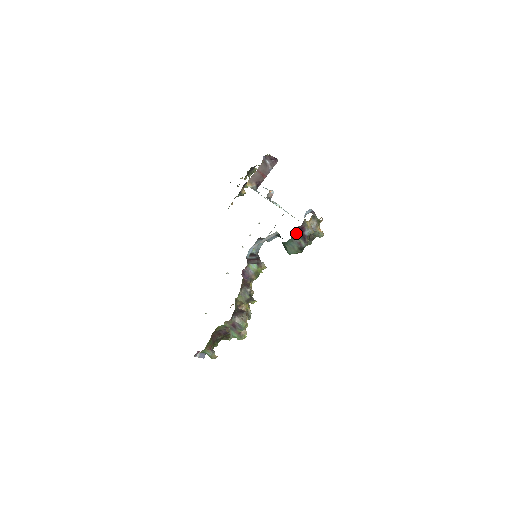
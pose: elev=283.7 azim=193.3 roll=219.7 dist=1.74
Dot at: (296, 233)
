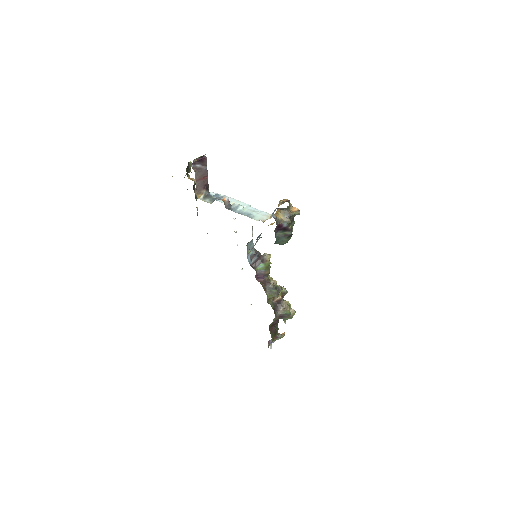
Dot at: (277, 232)
